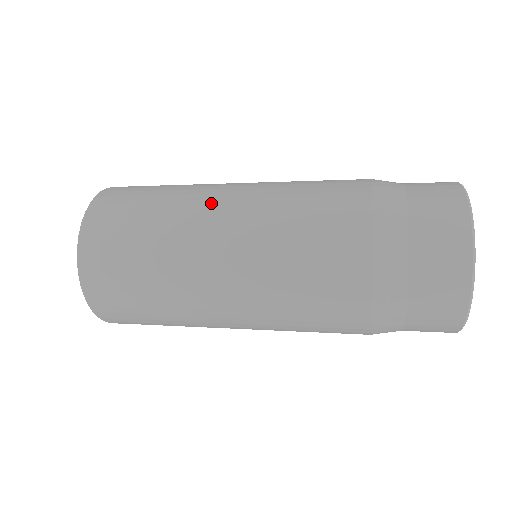
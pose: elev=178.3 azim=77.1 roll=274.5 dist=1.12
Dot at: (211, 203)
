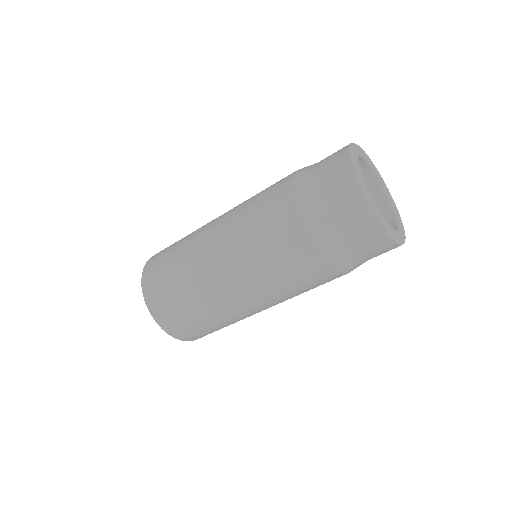
Dot at: (205, 232)
